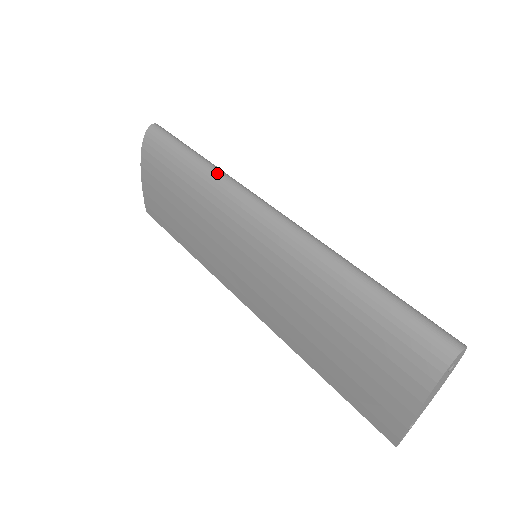
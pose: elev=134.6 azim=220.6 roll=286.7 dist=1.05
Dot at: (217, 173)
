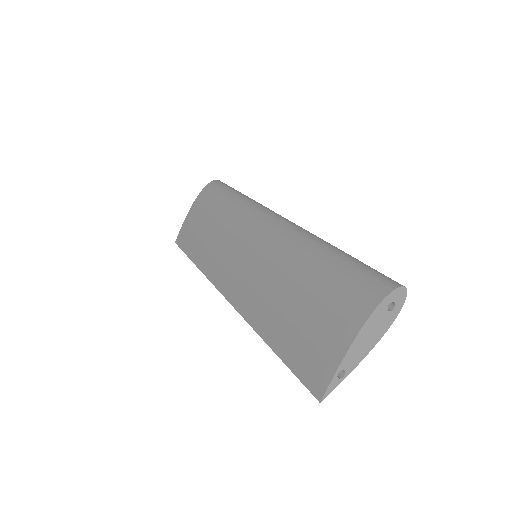
Dot at: (253, 200)
